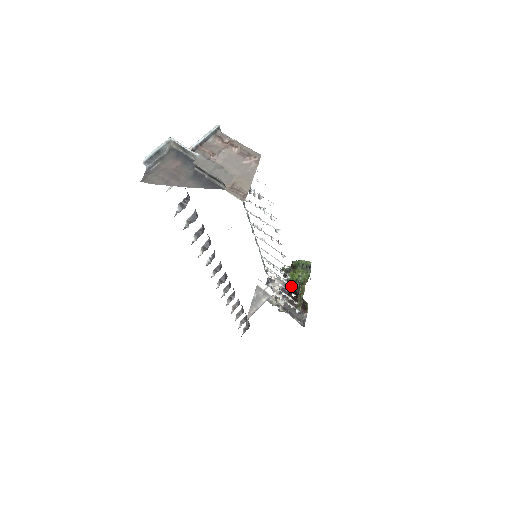
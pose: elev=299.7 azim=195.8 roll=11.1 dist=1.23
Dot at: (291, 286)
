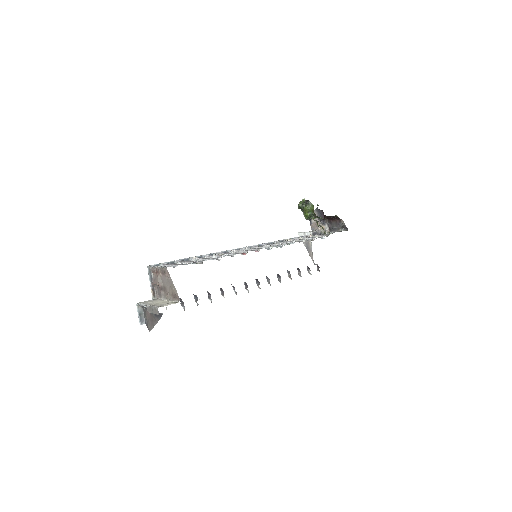
Dot at: occluded
